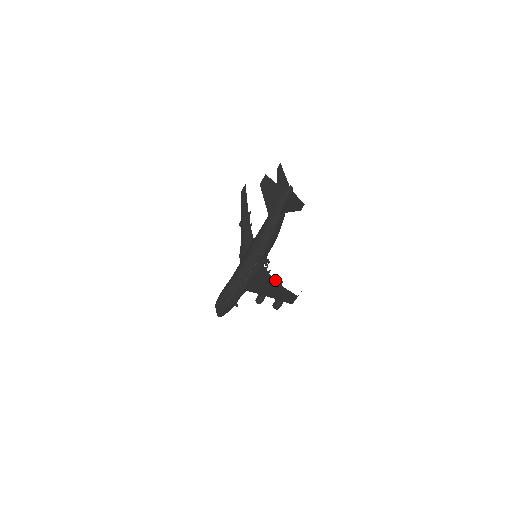
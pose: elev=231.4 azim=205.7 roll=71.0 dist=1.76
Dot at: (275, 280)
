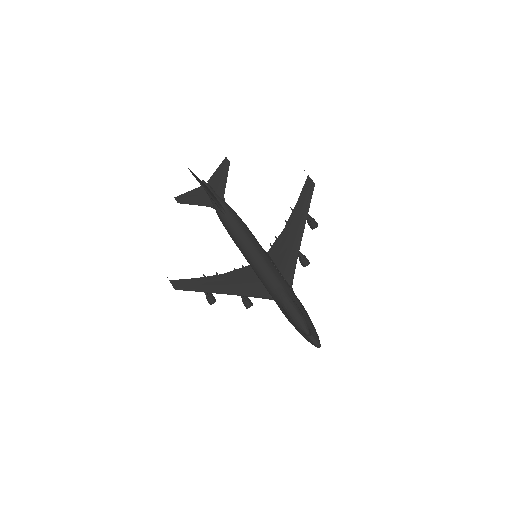
Dot at: (287, 221)
